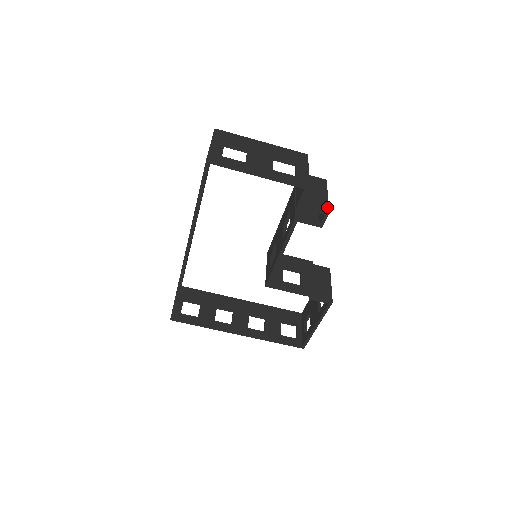
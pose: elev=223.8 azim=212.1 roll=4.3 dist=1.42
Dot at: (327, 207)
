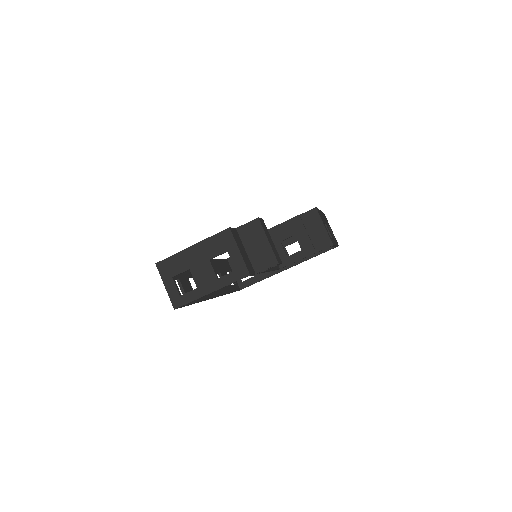
Dot at: (274, 258)
